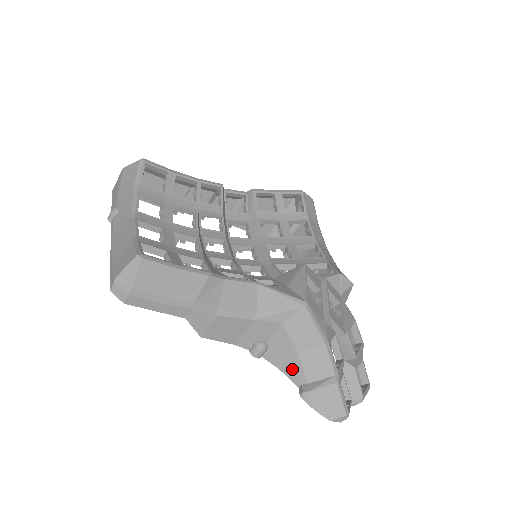
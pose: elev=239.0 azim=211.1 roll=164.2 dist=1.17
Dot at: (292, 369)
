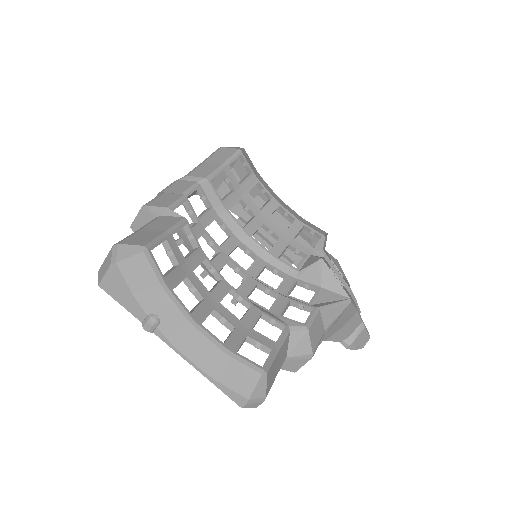
Dot at: (337, 337)
